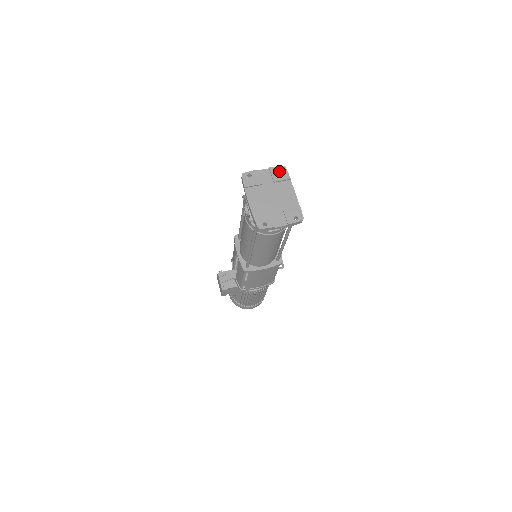
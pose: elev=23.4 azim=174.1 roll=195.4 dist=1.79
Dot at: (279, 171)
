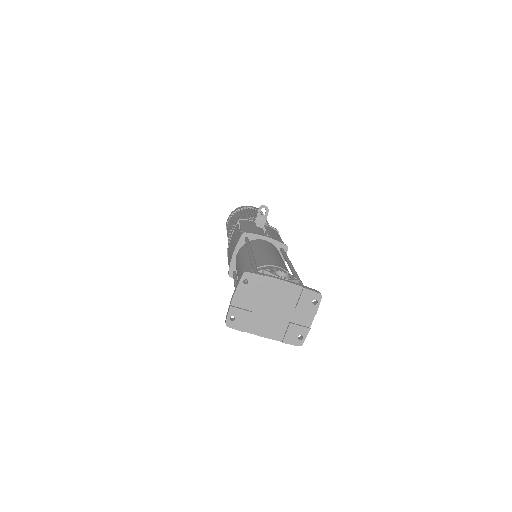
Dot at: (243, 277)
